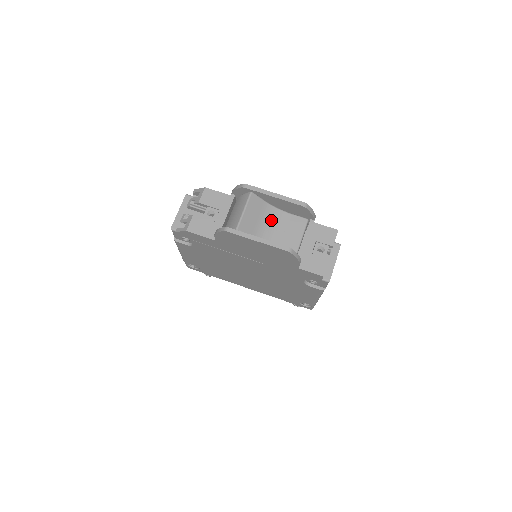
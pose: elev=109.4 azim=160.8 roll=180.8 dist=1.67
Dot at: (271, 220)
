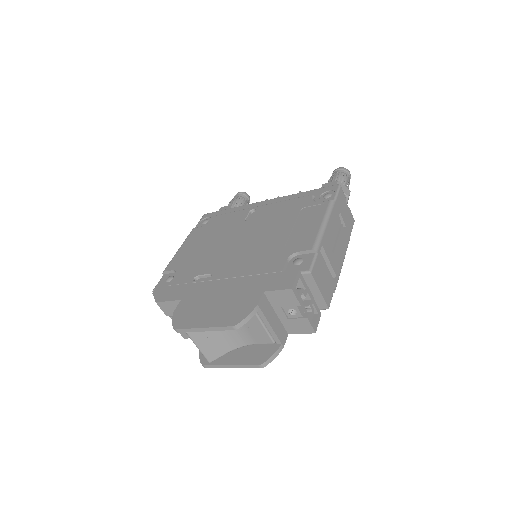
Dot at: occluded
